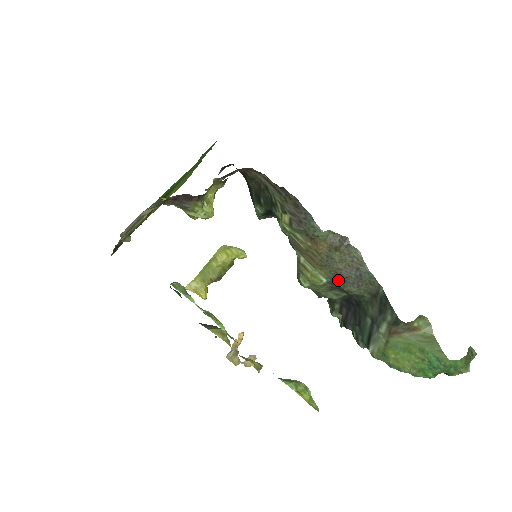
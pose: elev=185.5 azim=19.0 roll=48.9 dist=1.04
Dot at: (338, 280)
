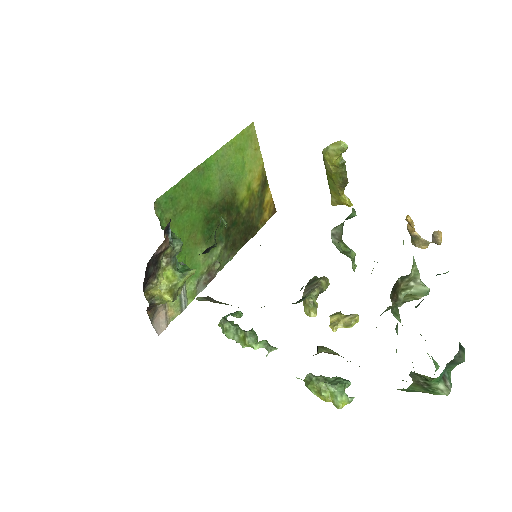
Dot at: occluded
